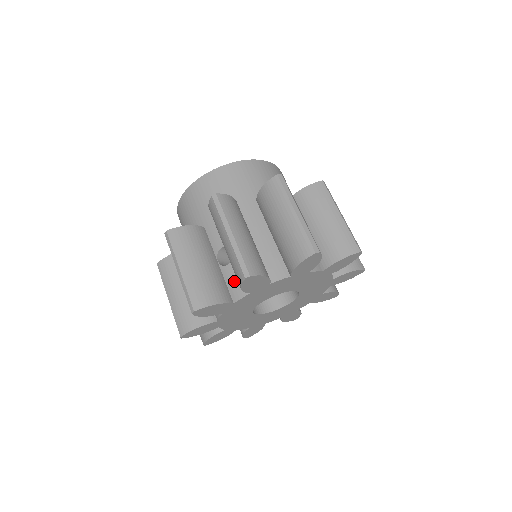
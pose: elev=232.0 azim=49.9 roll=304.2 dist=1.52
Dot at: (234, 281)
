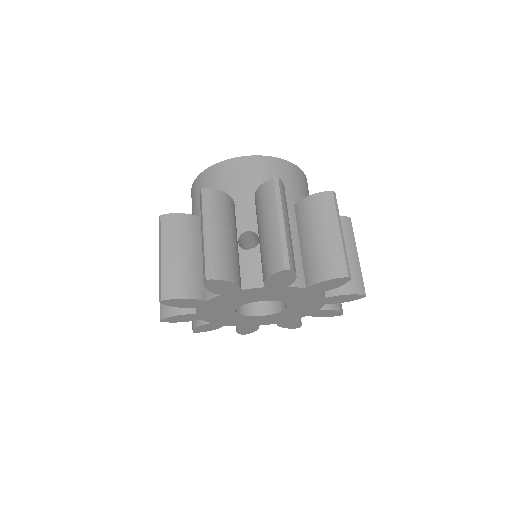
Dot at: (251, 268)
